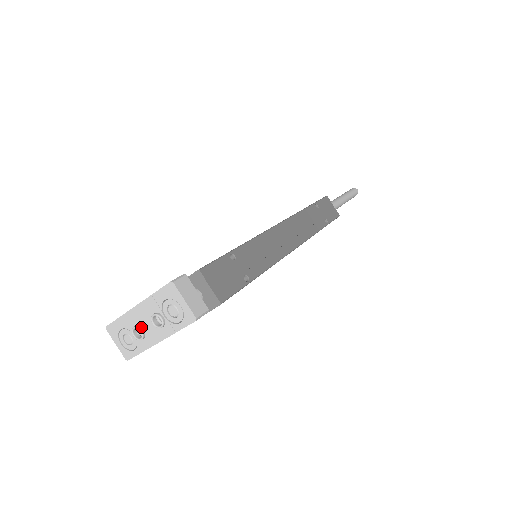
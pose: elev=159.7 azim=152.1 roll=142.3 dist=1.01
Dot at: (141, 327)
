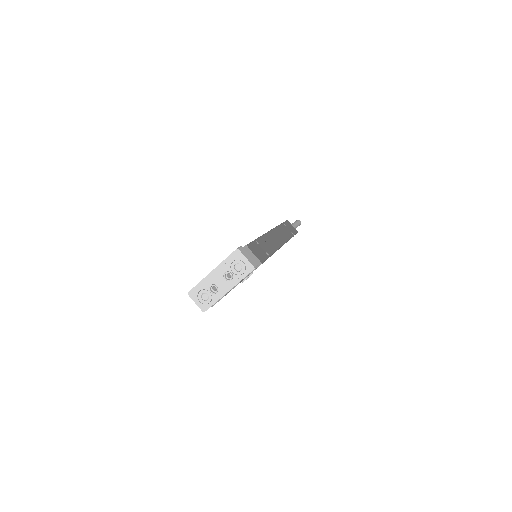
Dot at: (215, 285)
